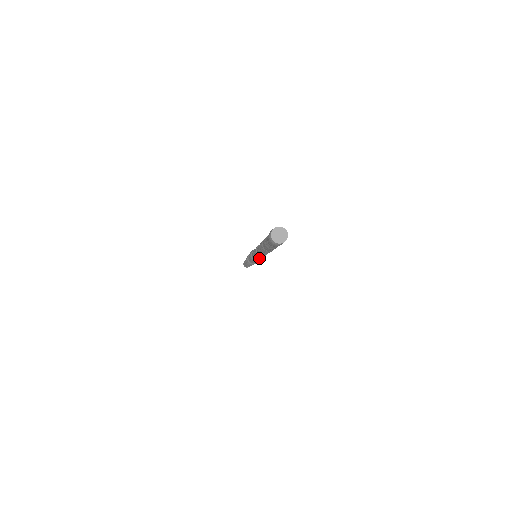
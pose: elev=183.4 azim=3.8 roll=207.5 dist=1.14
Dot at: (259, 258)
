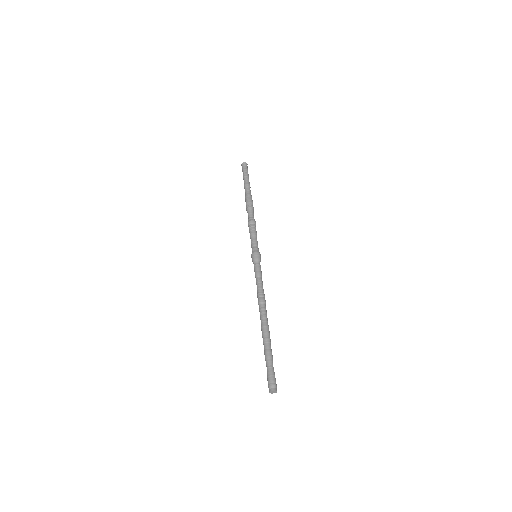
Dot at: (261, 278)
